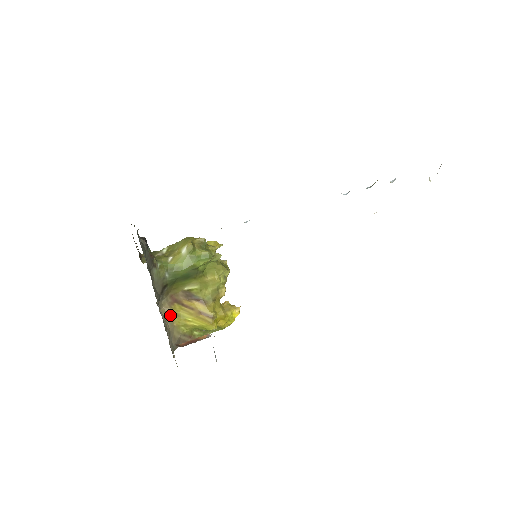
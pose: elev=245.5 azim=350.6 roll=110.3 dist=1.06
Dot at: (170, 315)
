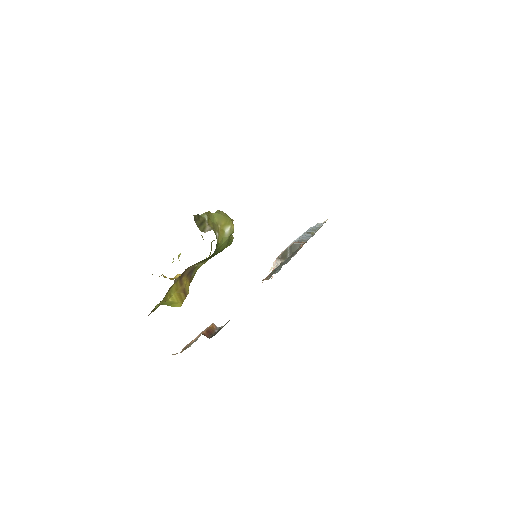
Dot at: (170, 288)
